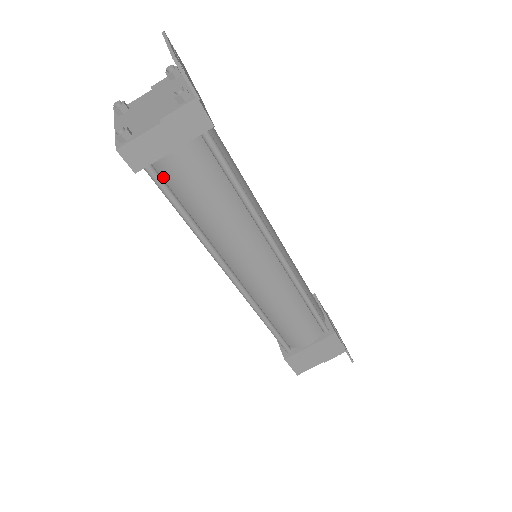
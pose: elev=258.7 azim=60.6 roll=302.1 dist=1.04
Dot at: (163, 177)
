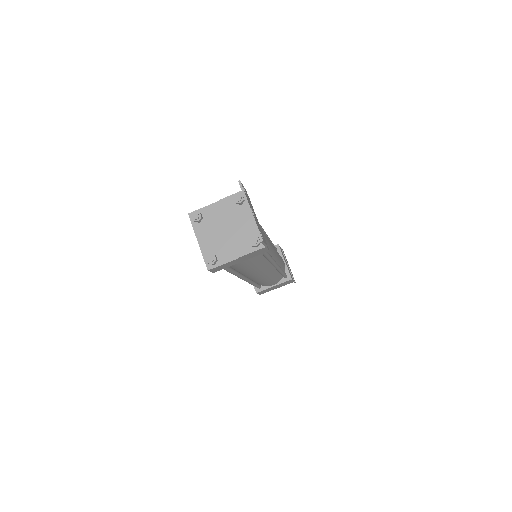
Dot at: occluded
